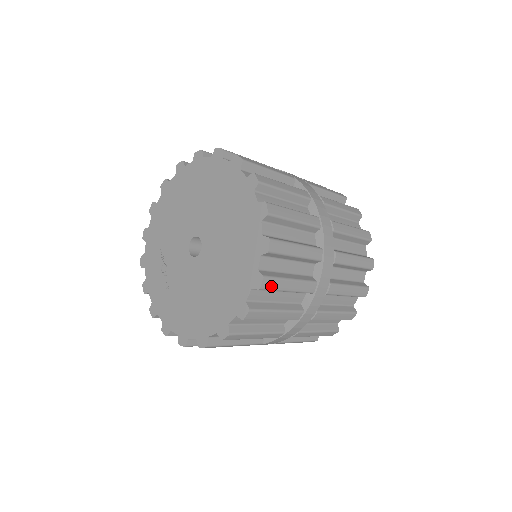
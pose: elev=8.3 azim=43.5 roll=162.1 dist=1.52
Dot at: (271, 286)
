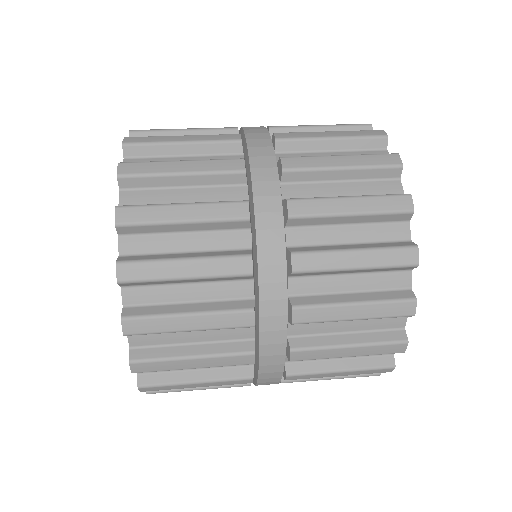
Dot at: (145, 329)
